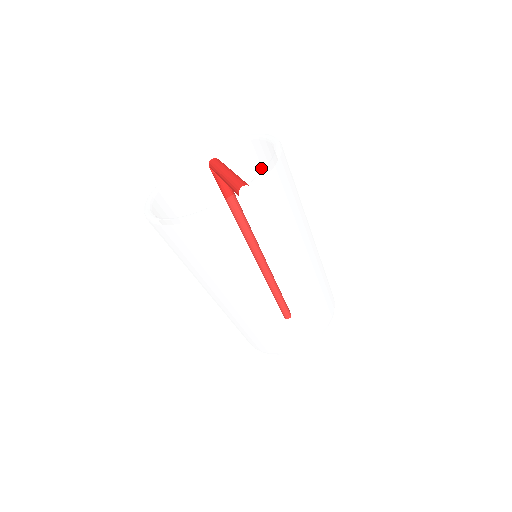
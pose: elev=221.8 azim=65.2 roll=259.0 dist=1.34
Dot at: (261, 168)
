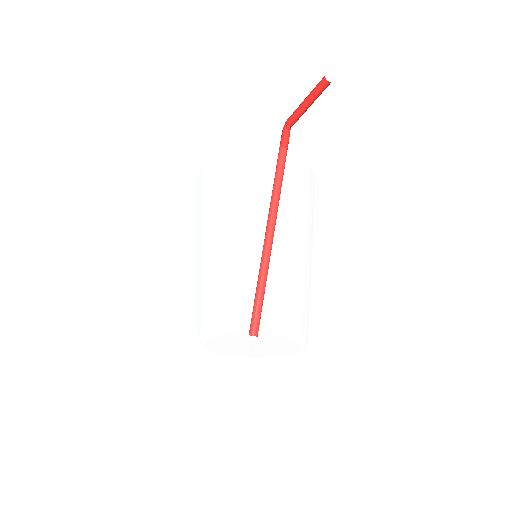
Dot at: occluded
